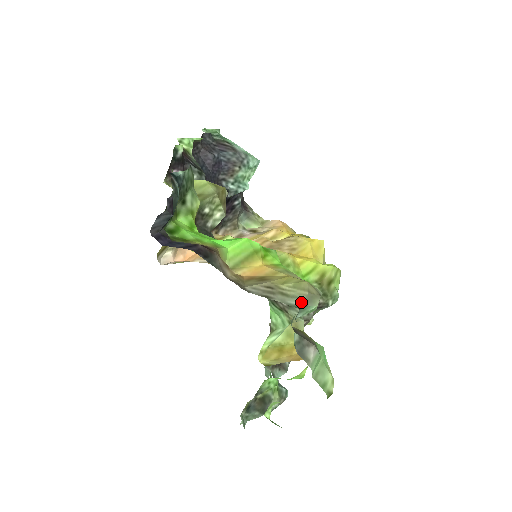
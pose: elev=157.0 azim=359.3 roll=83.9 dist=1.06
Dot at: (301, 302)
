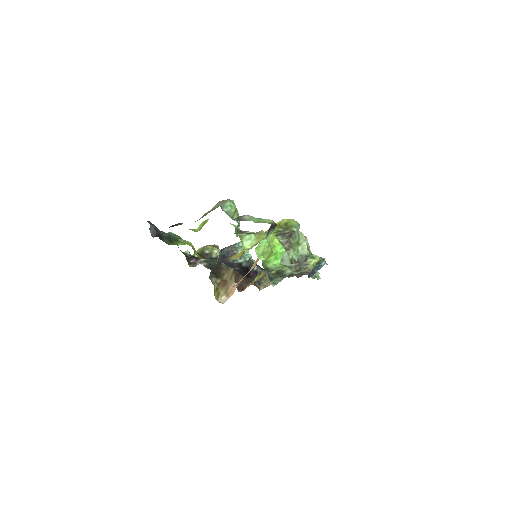
Dot at: (220, 205)
